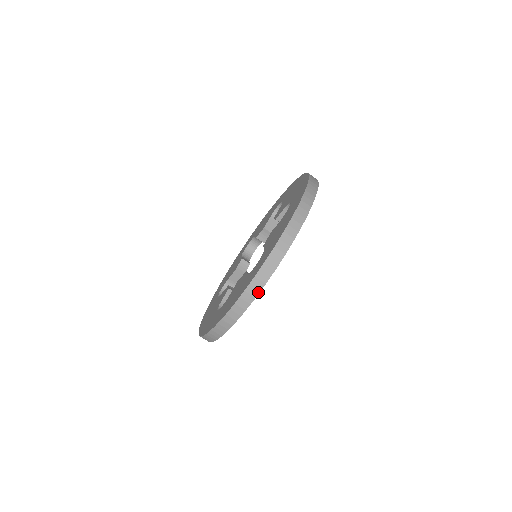
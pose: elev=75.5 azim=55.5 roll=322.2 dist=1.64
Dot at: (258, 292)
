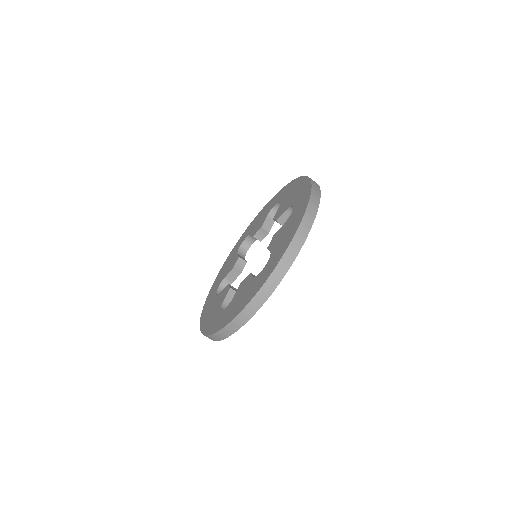
Dot at: (269, 296)
